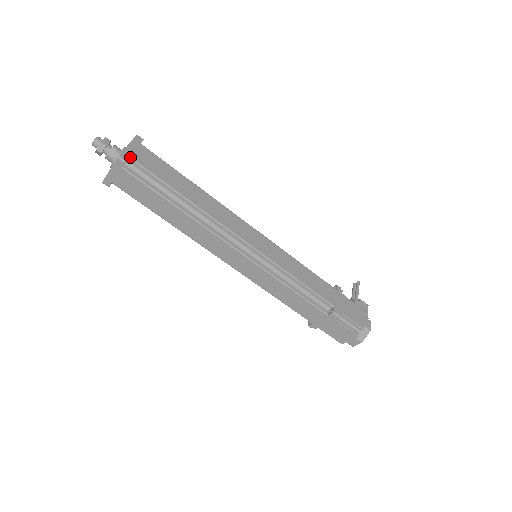
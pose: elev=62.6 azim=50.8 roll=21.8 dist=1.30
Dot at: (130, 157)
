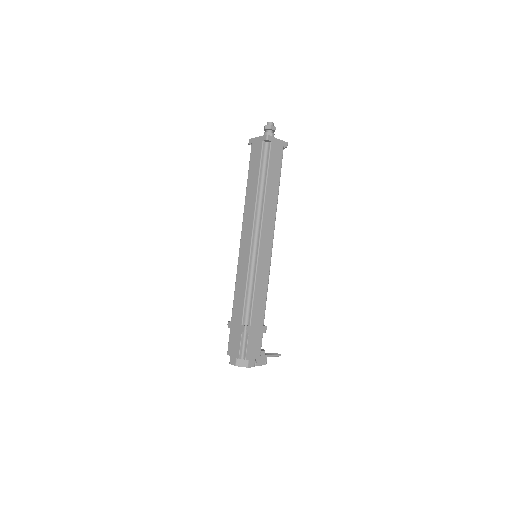
Dot at: (271, 142)
